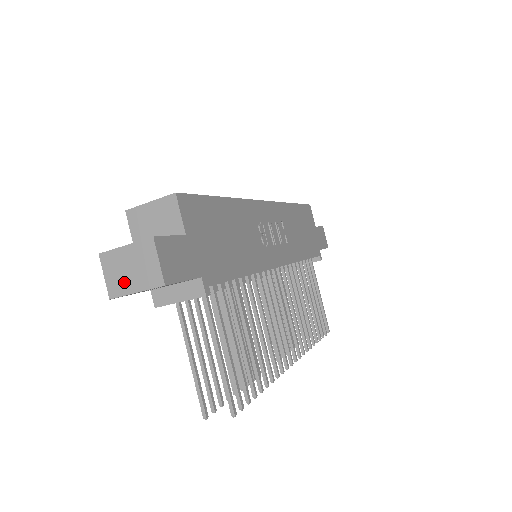
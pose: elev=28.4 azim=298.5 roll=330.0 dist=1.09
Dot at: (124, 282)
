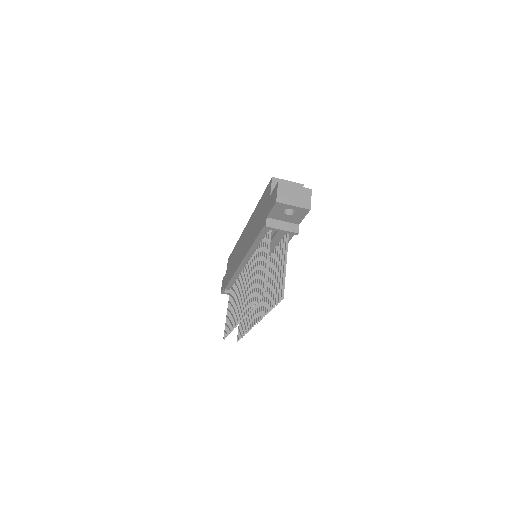
Dot at: (288, 199)
